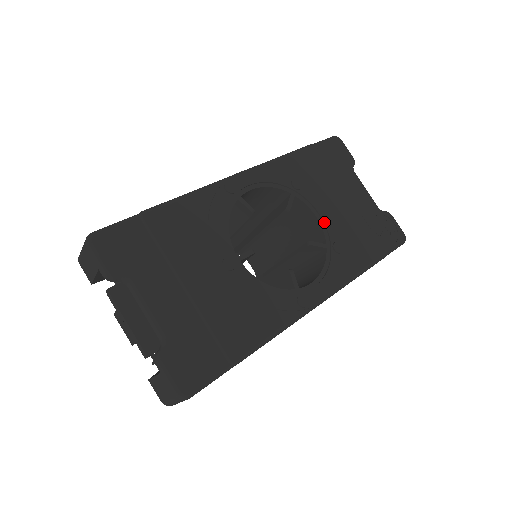
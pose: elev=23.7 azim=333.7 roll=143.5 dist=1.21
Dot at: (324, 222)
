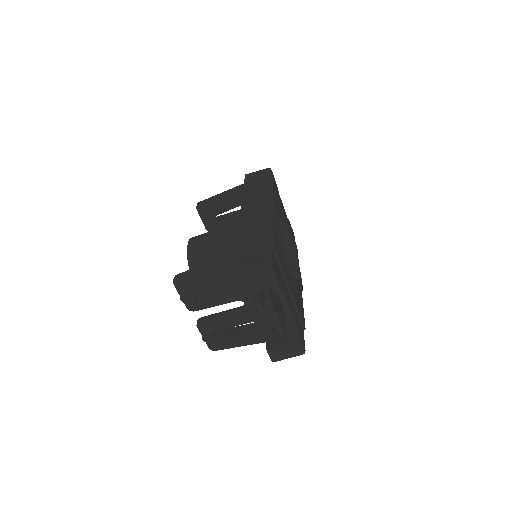
Dot at: (289, 233)
